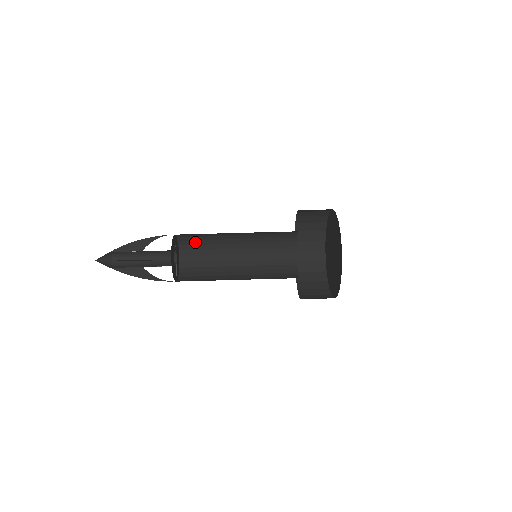
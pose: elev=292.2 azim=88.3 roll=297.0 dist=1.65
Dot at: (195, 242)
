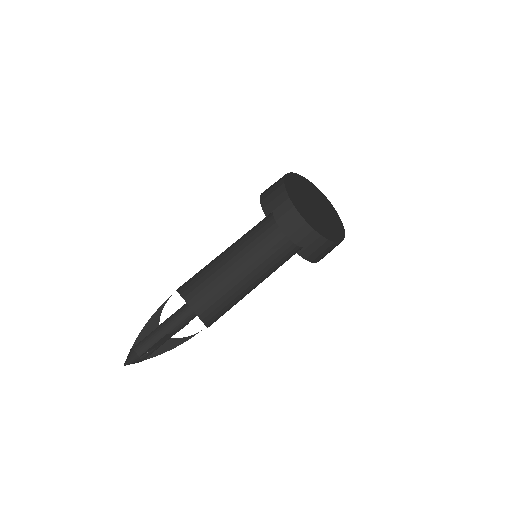
Dot at: (193, 282)
